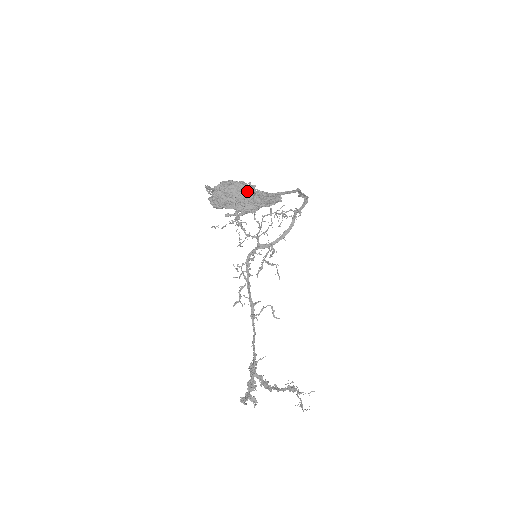
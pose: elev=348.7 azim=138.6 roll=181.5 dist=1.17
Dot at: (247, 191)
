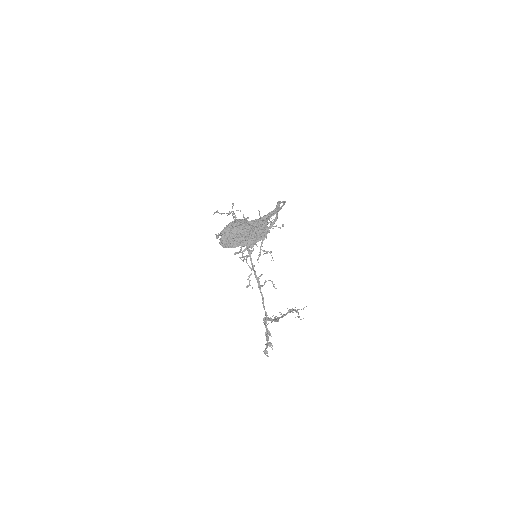
Dot at: (245, 231)
